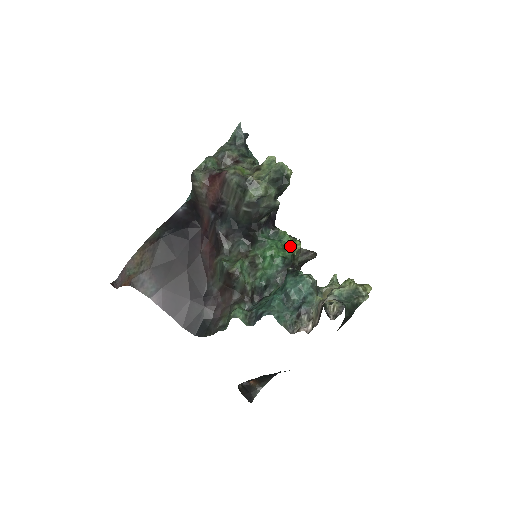
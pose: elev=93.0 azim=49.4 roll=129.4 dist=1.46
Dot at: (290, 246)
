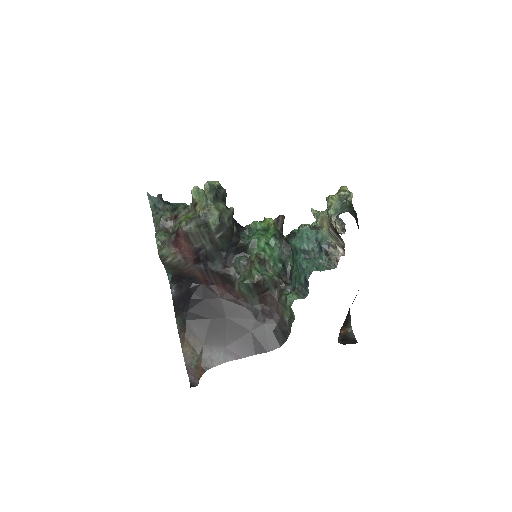
Dot at: (266, 226)
